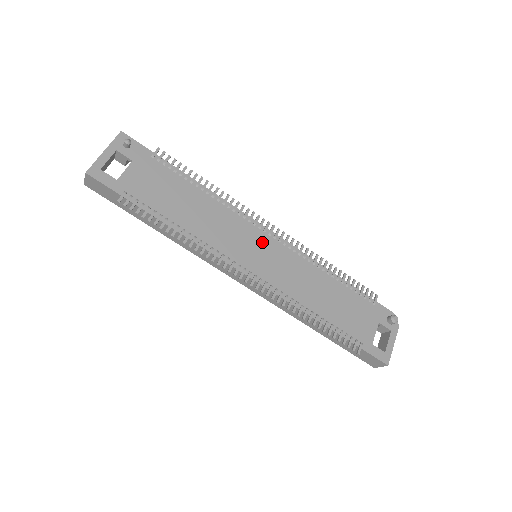
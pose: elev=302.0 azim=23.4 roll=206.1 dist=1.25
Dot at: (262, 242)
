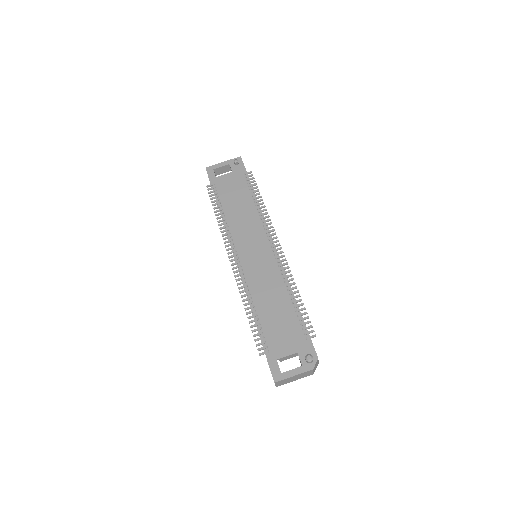
Dot at: (263, 248)
